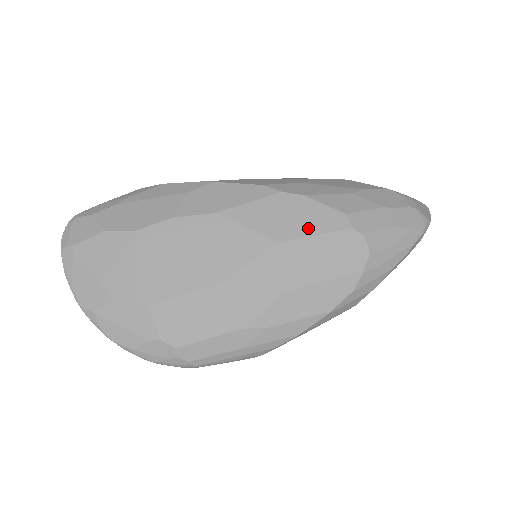
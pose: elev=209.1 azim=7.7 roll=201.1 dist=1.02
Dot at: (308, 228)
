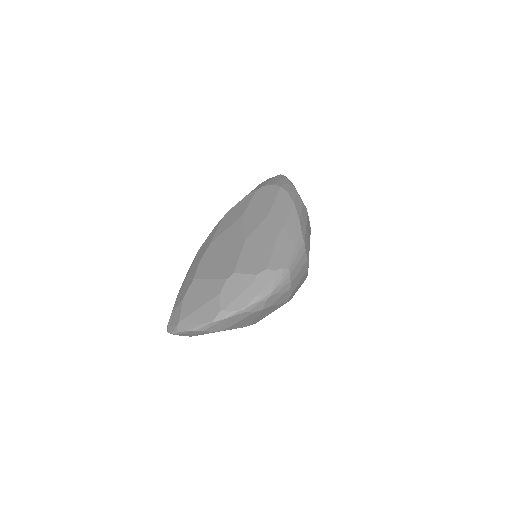
Dot at: (245, 206)
